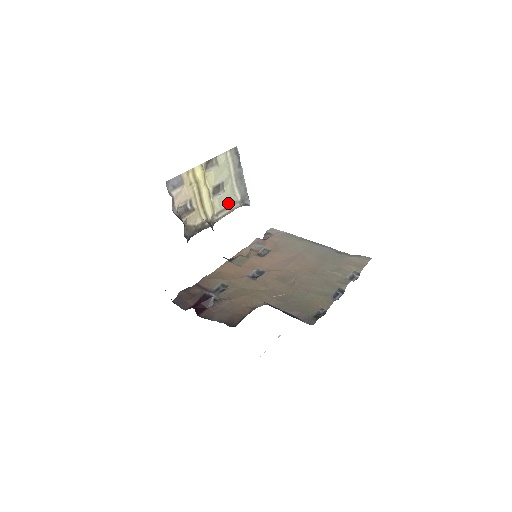
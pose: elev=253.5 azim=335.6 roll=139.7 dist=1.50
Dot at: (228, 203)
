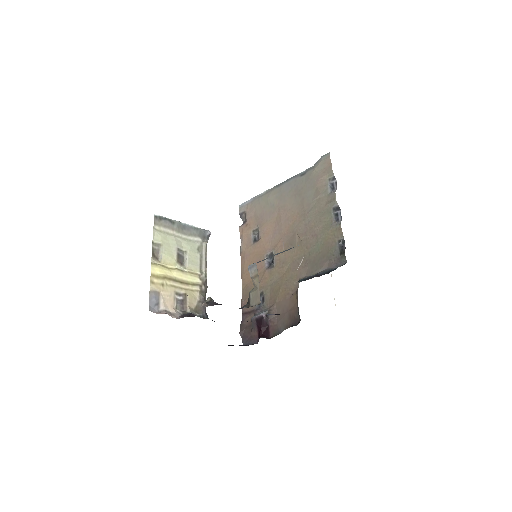
Dot at: (197, 254)
